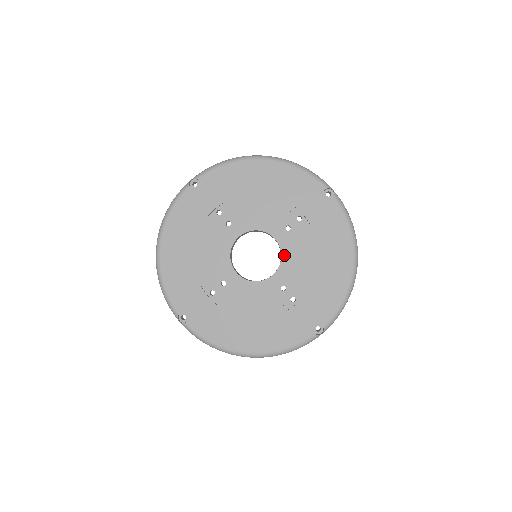
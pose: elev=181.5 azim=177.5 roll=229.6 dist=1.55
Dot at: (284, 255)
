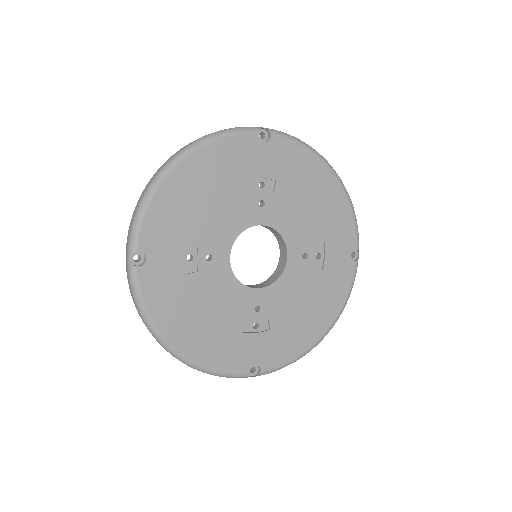
Dot at: (283, 278)
